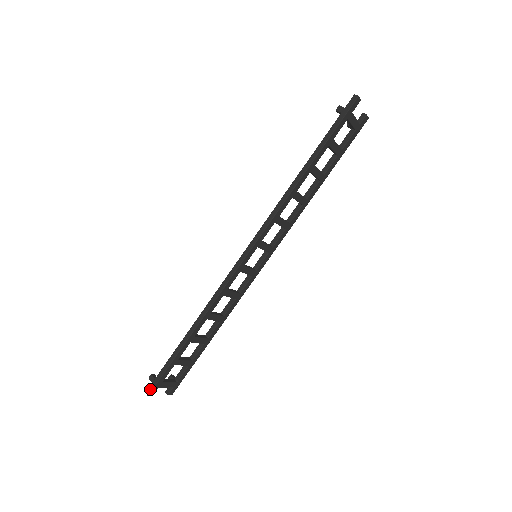
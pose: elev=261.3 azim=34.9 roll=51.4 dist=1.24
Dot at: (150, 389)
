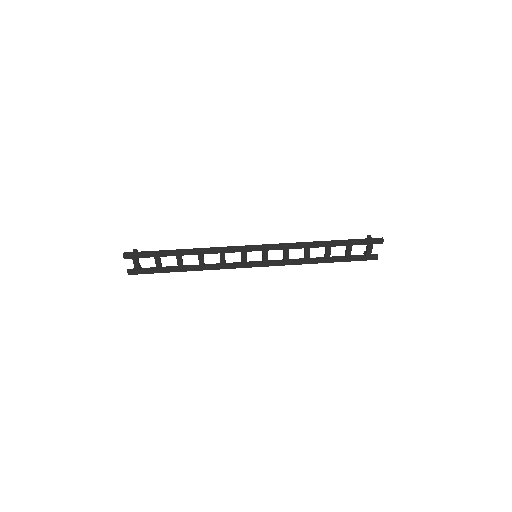
Dot at: (128, 253)
